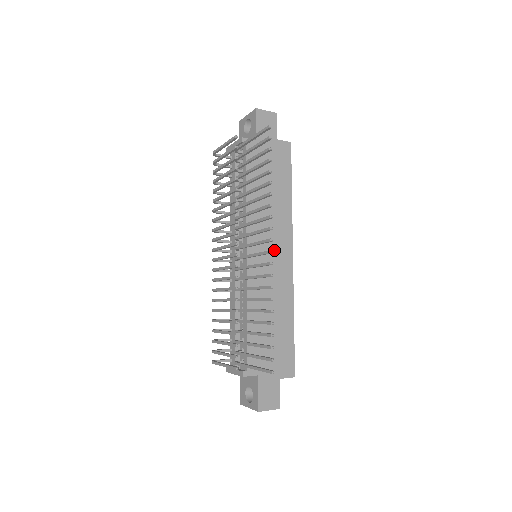
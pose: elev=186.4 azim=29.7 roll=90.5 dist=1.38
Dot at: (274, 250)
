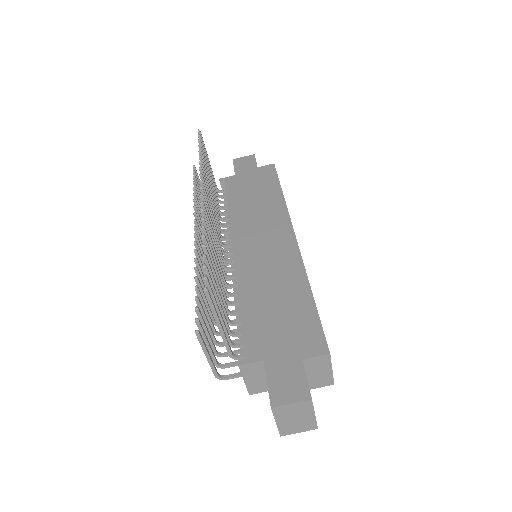
Dot at: (268, 237)
